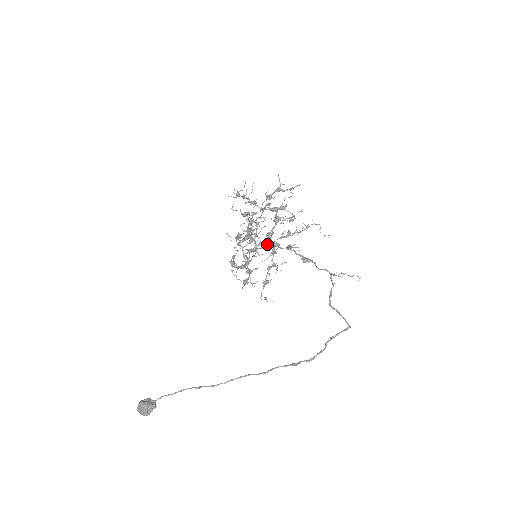
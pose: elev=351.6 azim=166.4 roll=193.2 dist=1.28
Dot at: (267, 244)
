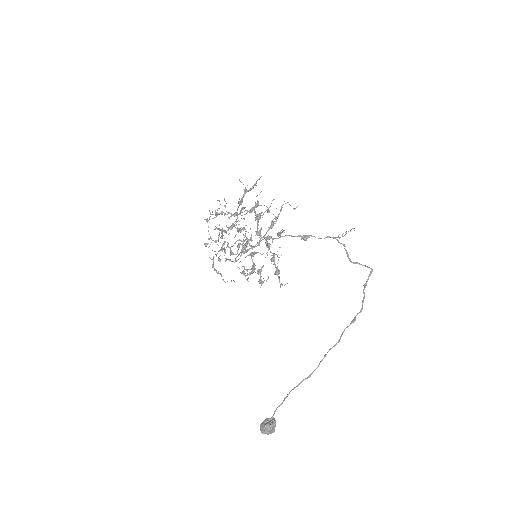
Dot at: (259, 241)
